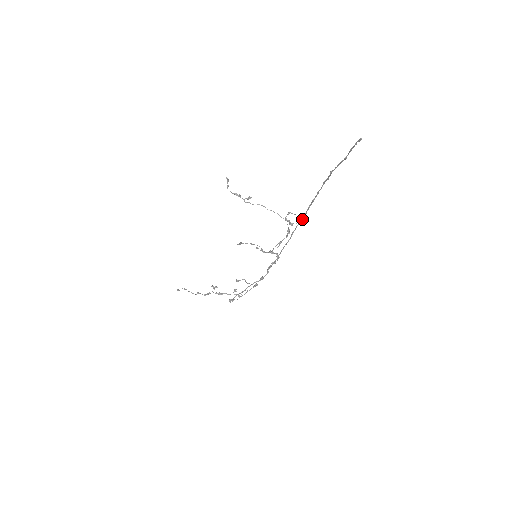
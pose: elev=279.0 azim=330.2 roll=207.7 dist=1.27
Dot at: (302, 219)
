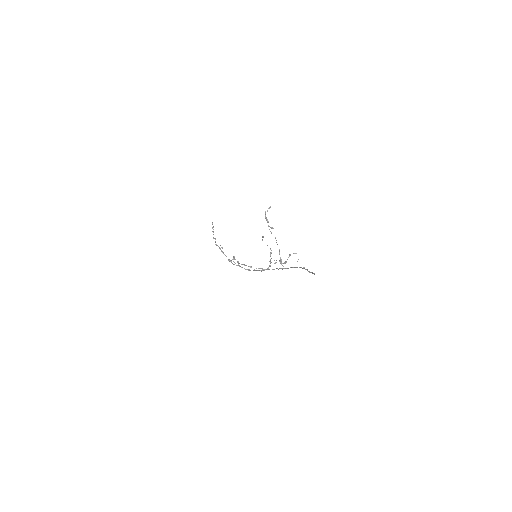
Dot at: (285, 268)
